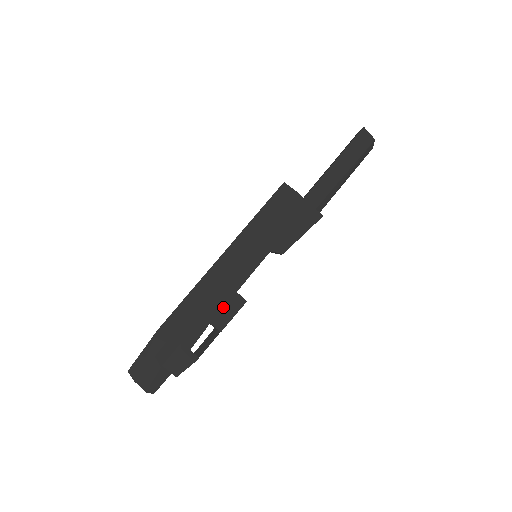
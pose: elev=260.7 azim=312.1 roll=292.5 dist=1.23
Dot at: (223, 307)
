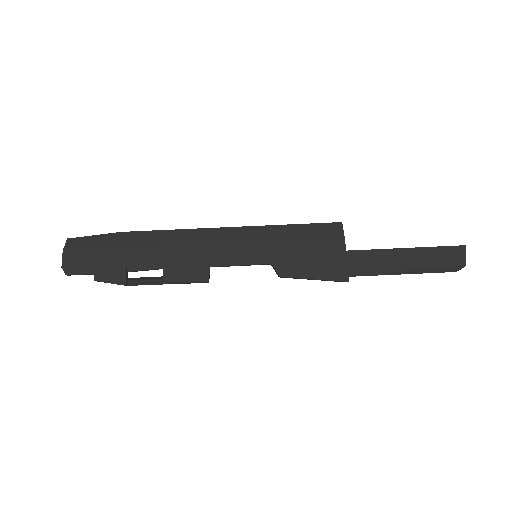
Dot at: (186, 267)
